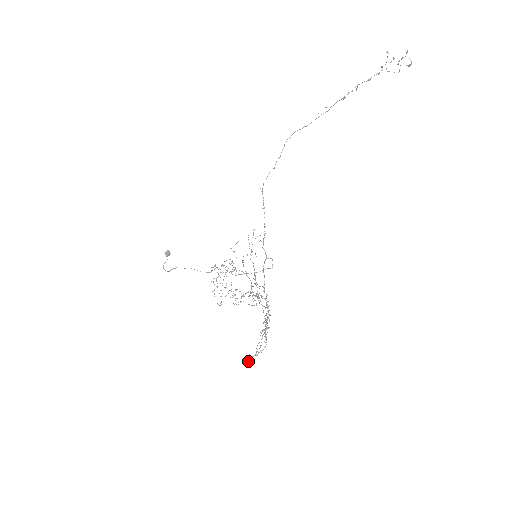
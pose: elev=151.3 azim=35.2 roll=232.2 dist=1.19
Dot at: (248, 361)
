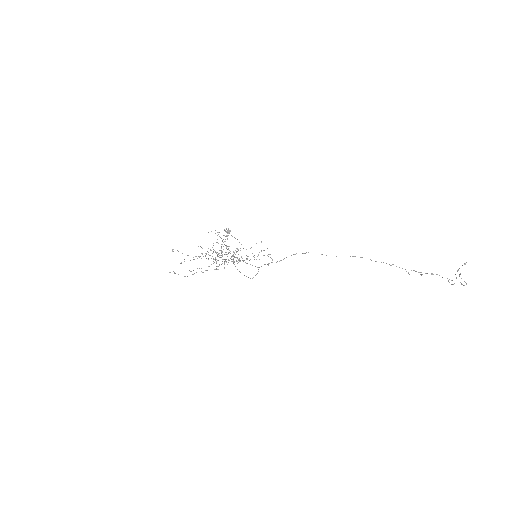
Dot at: occluded
